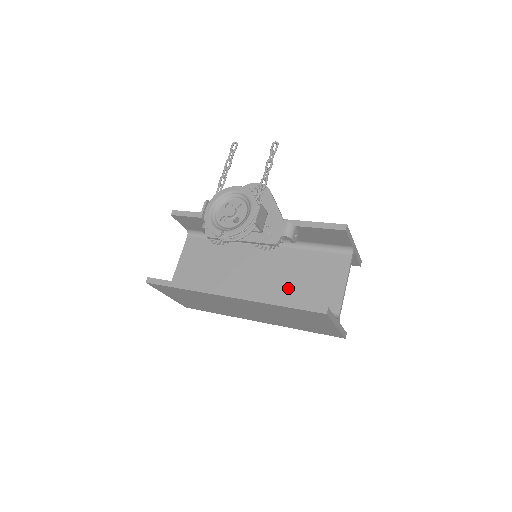
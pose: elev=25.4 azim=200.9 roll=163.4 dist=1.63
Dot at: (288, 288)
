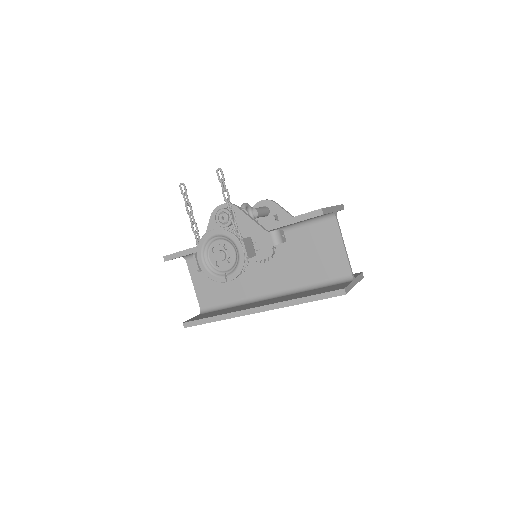
Dot at: (298, 270)
